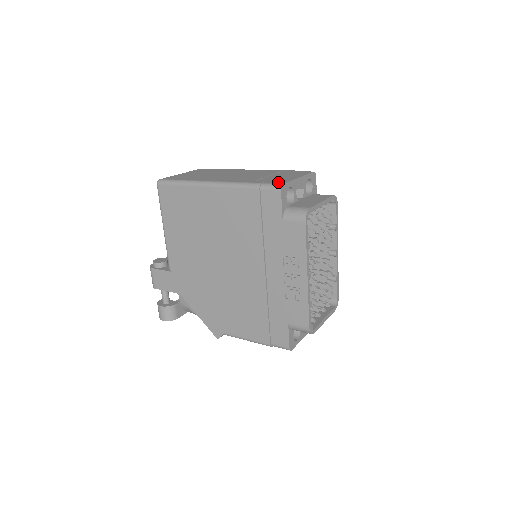
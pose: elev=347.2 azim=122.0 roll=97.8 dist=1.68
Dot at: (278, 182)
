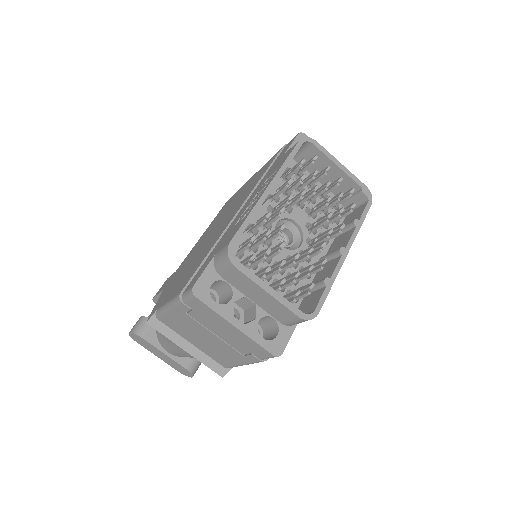
Dot at: occluded
